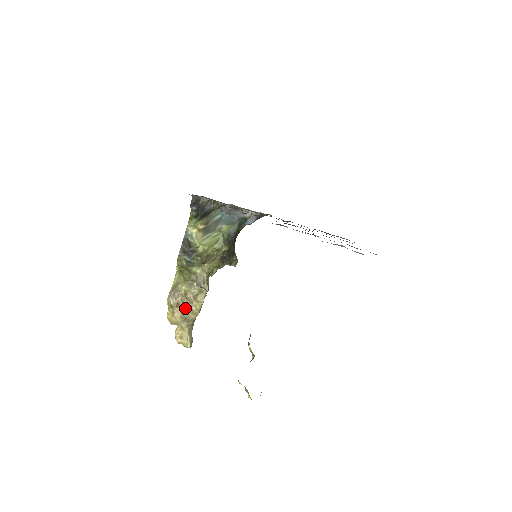
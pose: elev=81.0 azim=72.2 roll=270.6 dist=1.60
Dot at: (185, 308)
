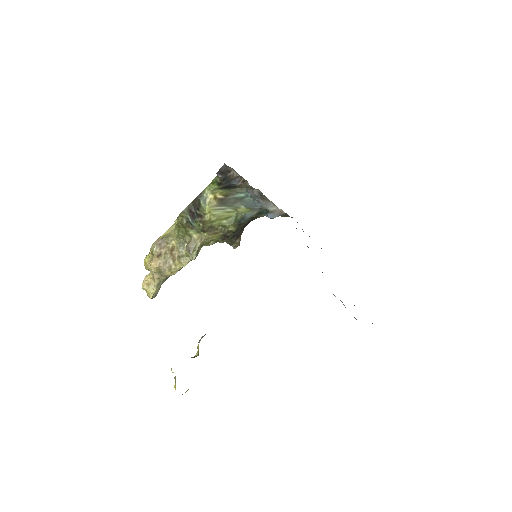
Dot at: (165, 262)
